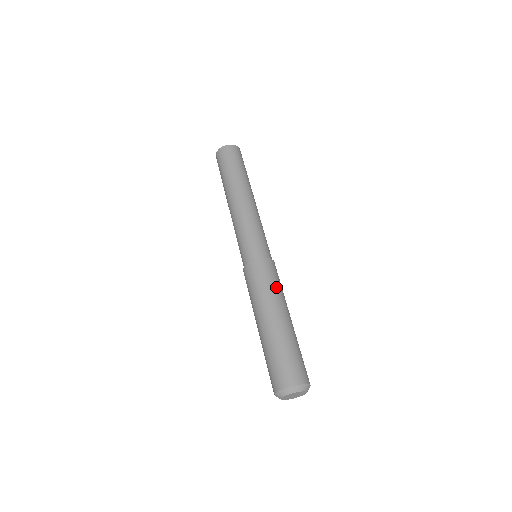
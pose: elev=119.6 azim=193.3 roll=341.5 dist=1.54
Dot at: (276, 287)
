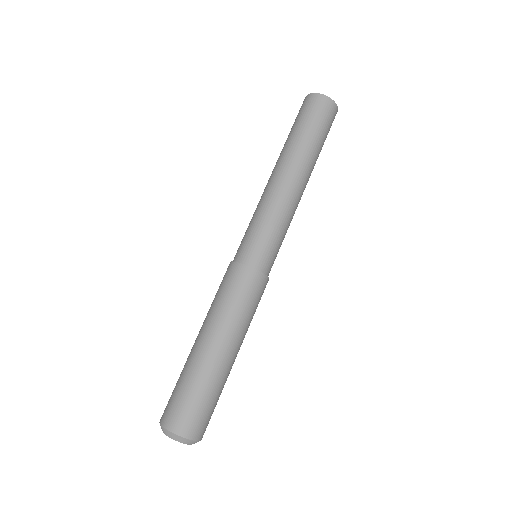
Dot at: (240, 311)
